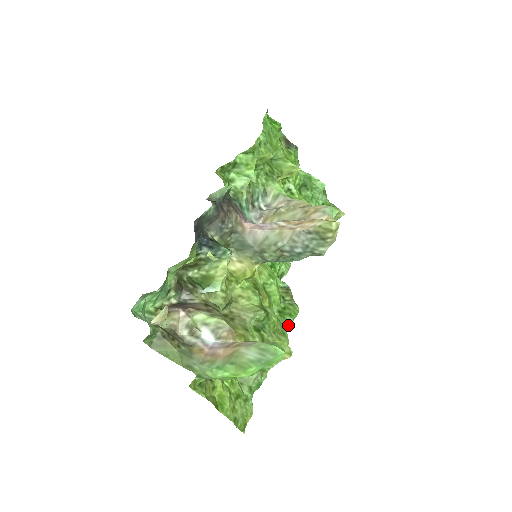
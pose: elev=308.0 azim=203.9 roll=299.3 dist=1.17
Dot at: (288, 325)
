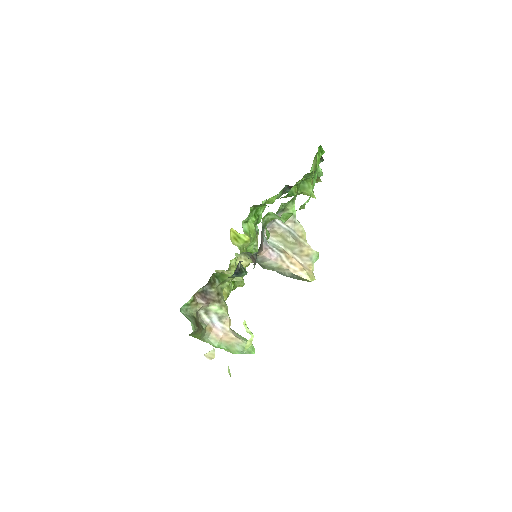
Dot at: occluded
